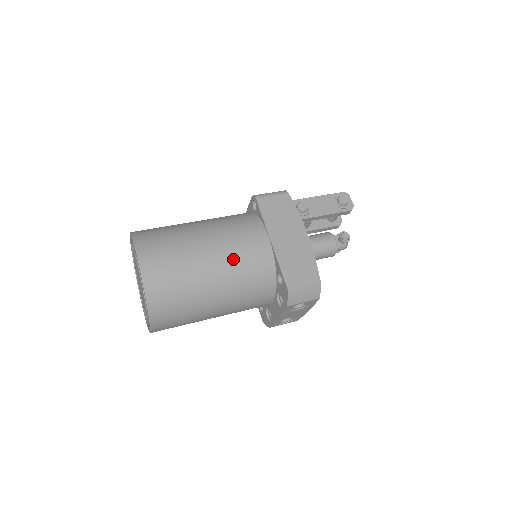
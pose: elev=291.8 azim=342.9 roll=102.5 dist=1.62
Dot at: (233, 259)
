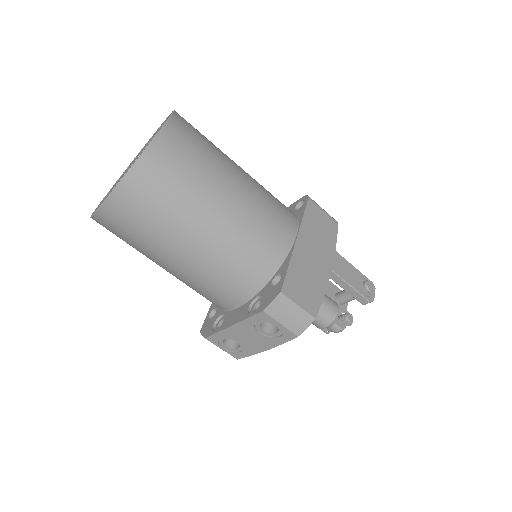
Dot at: (251, 217)
